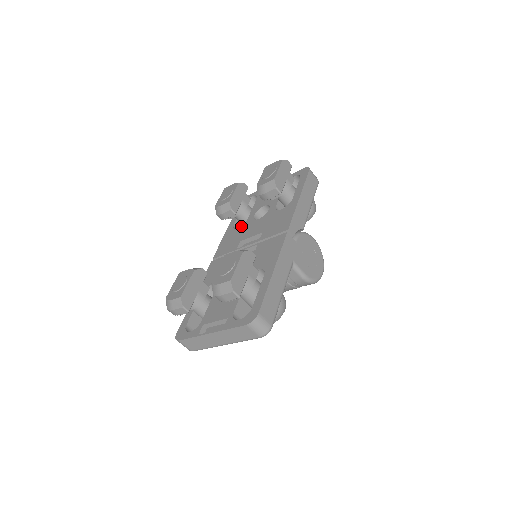
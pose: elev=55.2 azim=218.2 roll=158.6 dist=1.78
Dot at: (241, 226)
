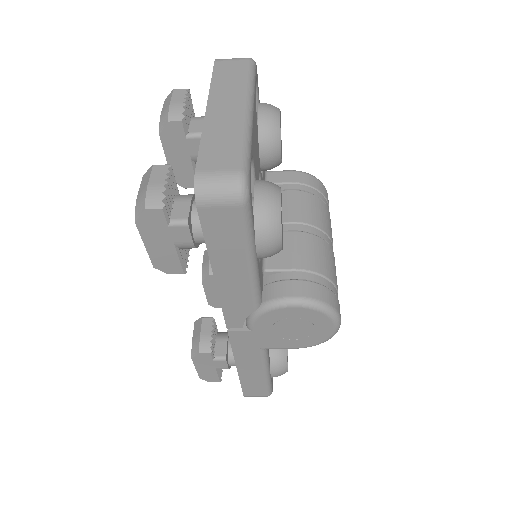
Dot at: occluded
